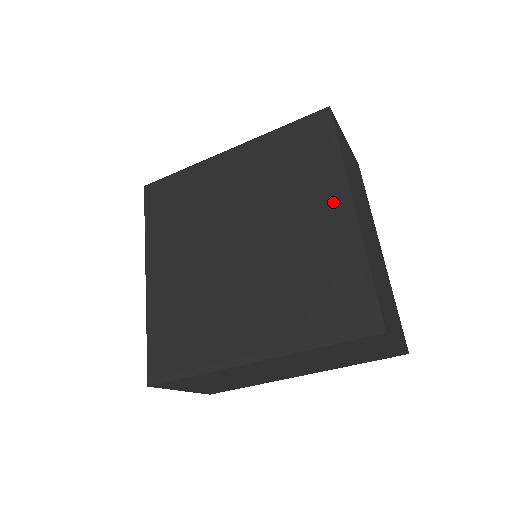
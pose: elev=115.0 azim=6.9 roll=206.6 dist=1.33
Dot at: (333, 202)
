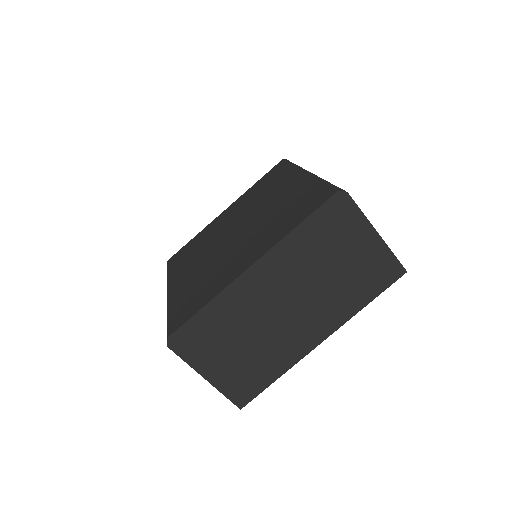
Dot at: (254, 257)
